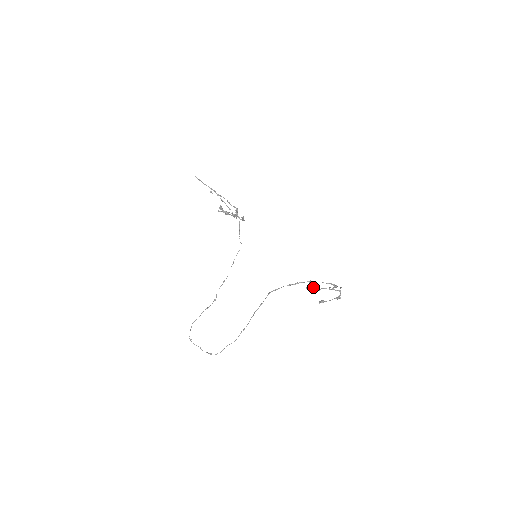
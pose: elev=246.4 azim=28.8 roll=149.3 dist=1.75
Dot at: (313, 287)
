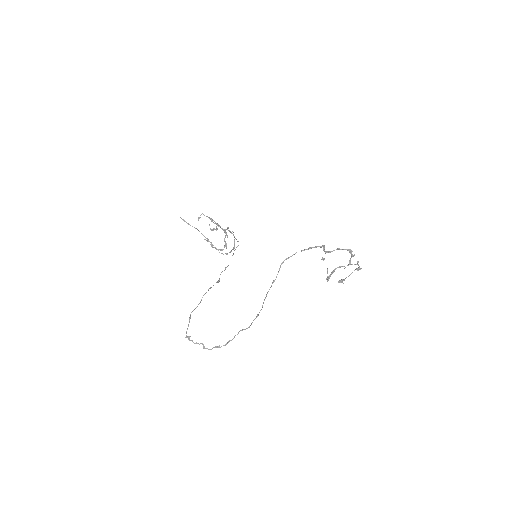
Dot at: (326, 278)
